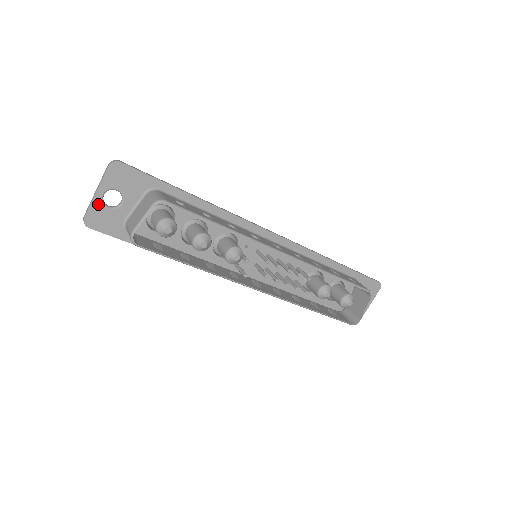
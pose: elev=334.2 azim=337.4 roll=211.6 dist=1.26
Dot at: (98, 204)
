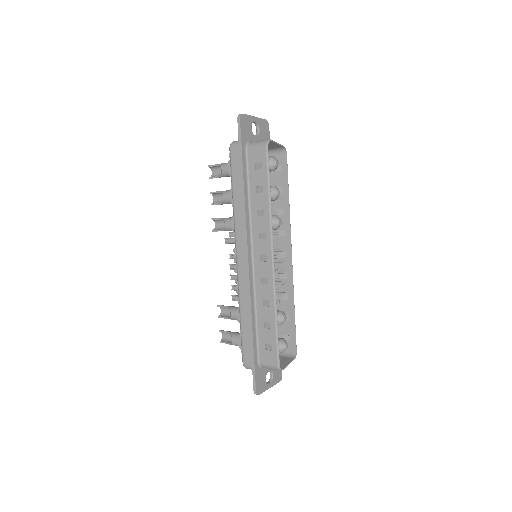
Dot at: (251, 120)
